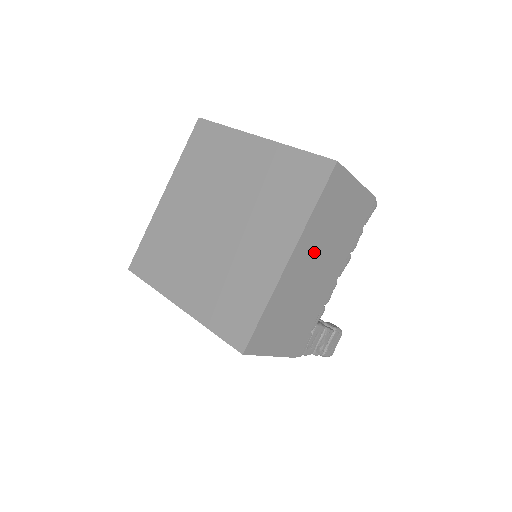
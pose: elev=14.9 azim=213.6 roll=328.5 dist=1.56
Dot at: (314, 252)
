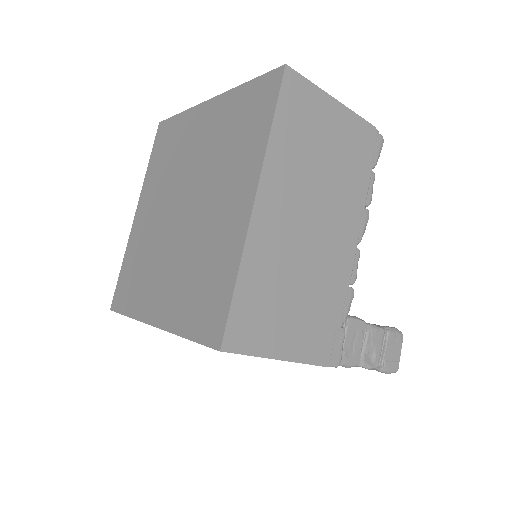
Dot at: (297, 196)
